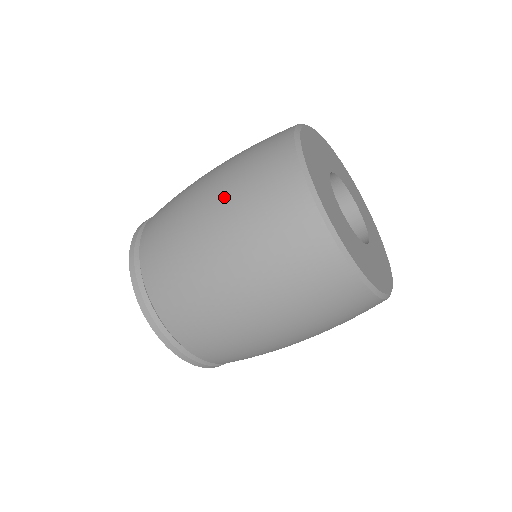
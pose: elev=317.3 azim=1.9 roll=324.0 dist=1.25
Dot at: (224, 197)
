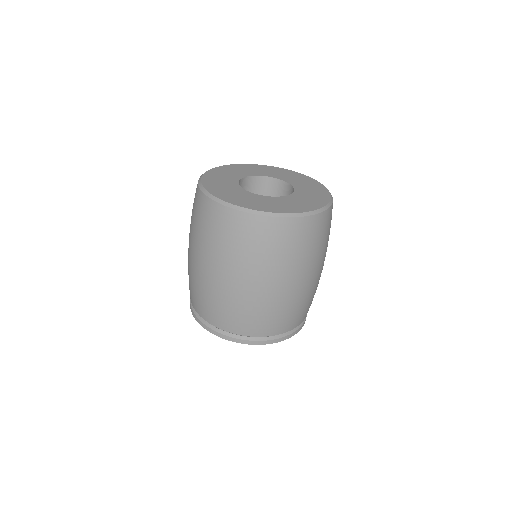
Dot at: (223, 261)
